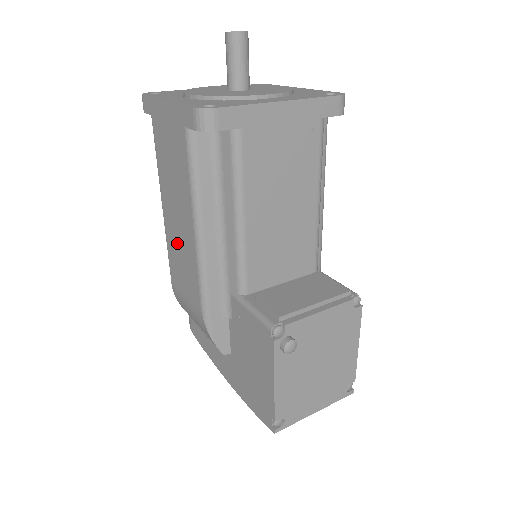
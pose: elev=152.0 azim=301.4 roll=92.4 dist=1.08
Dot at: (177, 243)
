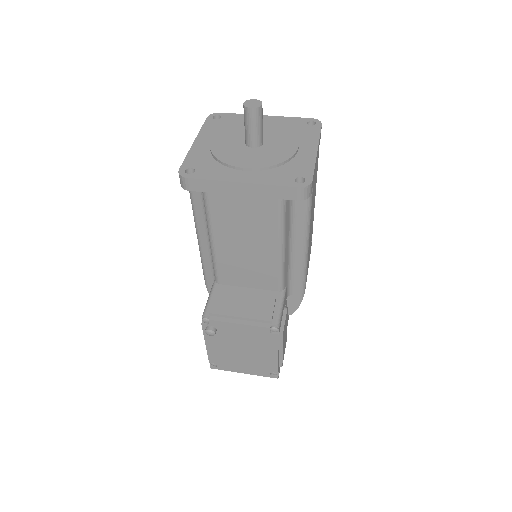
Dot at: occluded
